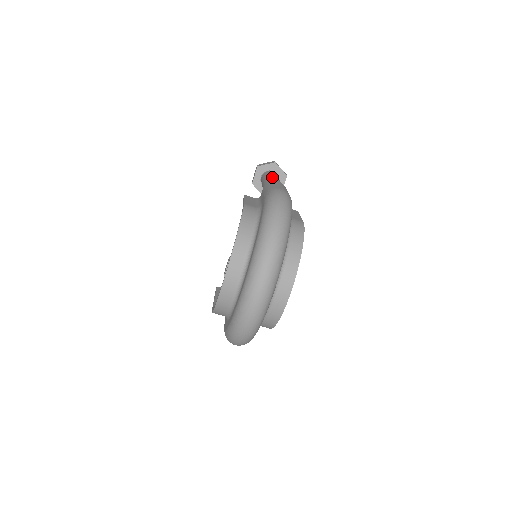
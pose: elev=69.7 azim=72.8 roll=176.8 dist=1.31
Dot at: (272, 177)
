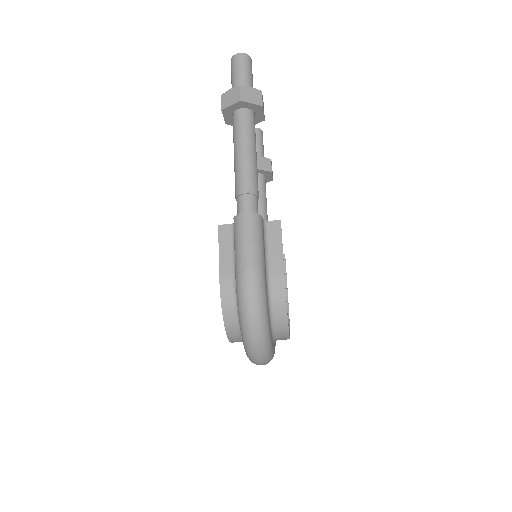
Dot at: (241, 167)
